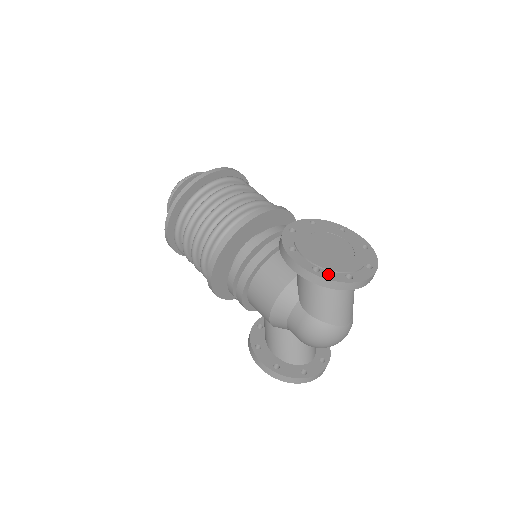
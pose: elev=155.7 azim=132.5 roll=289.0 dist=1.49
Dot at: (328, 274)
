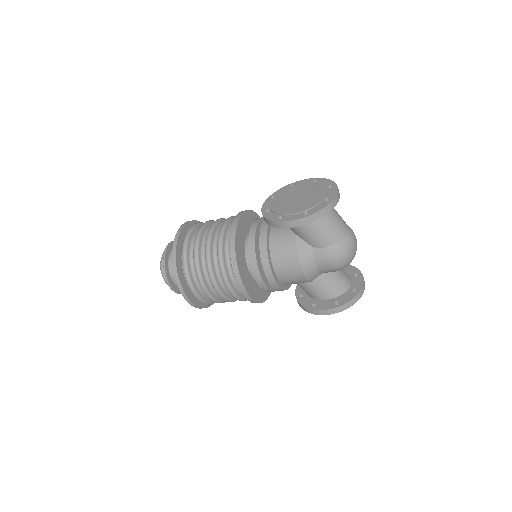
Dot at: (315, 209)
